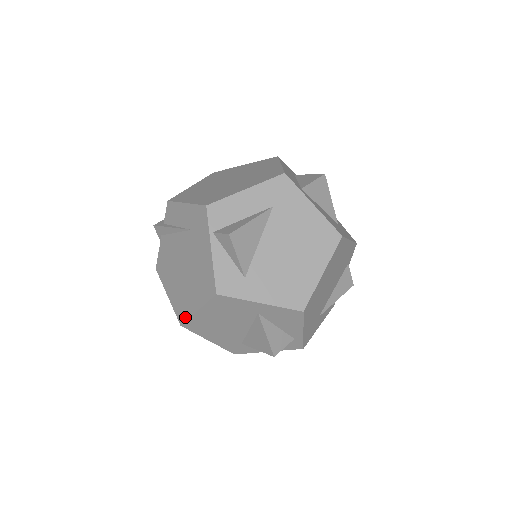
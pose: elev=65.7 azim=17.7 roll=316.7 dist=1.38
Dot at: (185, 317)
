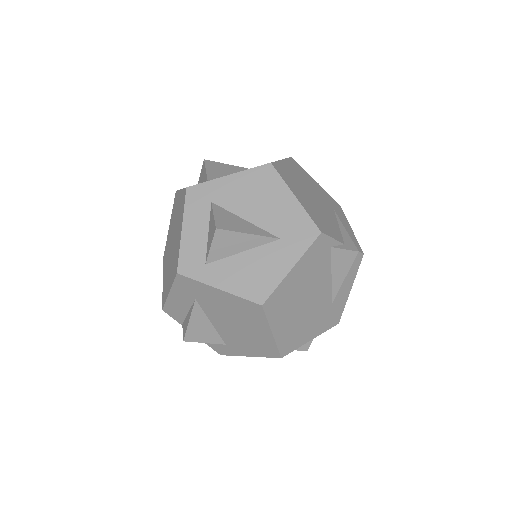
Dot at: occluded
